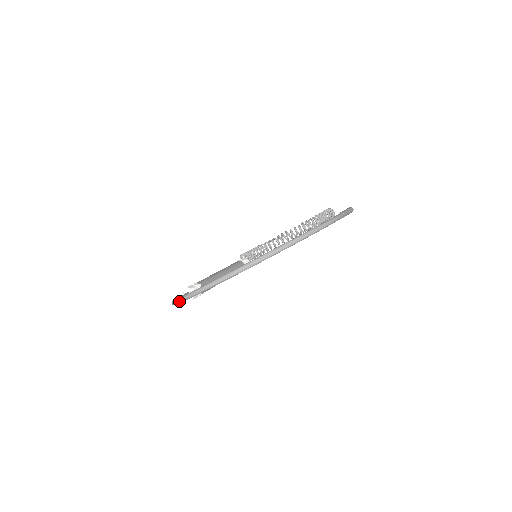
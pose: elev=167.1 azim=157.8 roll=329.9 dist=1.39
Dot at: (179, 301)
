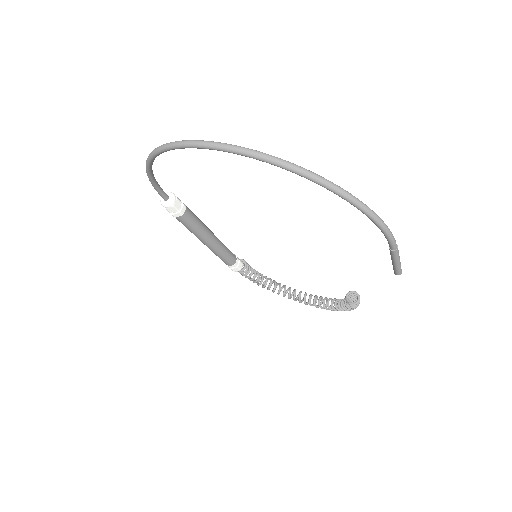
Dot at: (157, 148)
